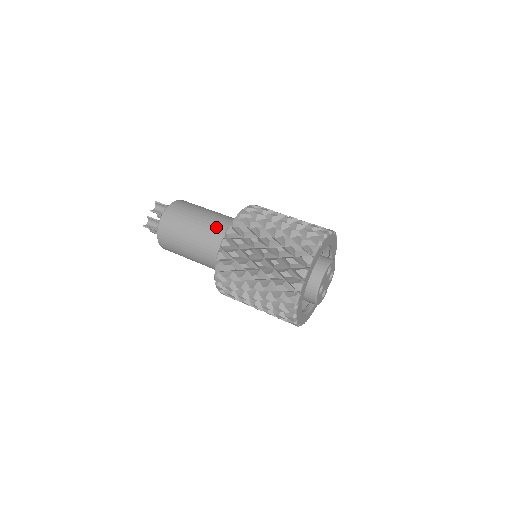
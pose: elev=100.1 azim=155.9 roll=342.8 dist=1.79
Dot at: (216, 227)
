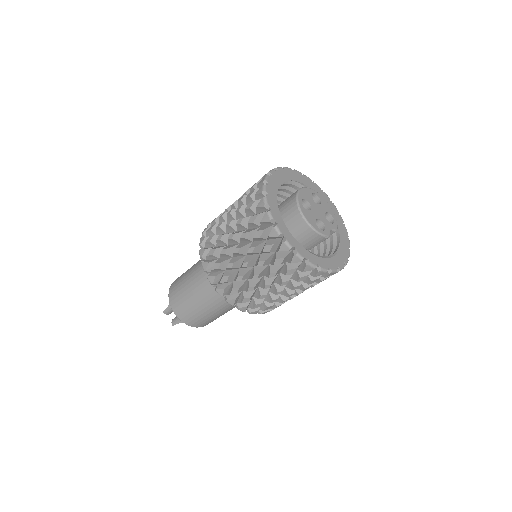
Dot at: occluded
